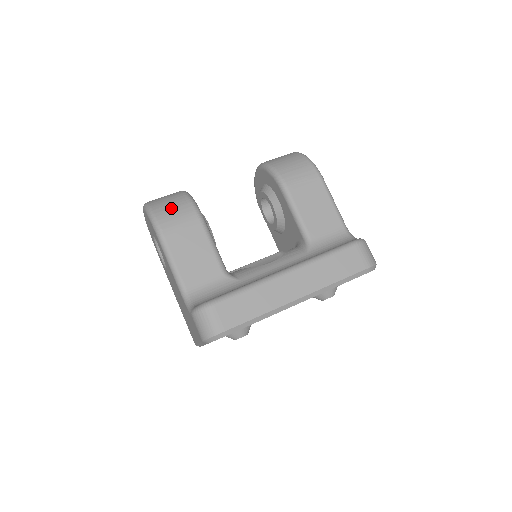
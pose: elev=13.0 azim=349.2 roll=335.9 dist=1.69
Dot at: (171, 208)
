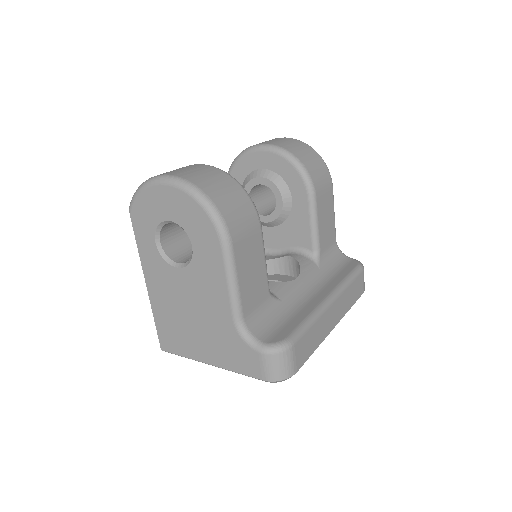
Dot at: (235, 205)
